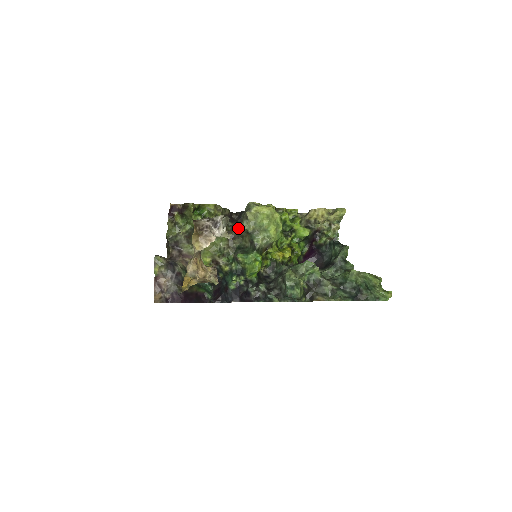
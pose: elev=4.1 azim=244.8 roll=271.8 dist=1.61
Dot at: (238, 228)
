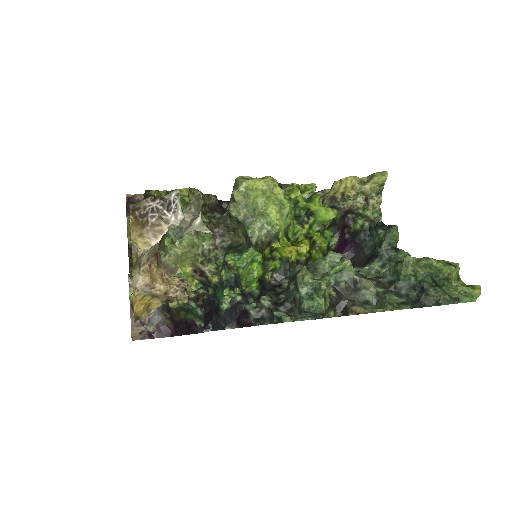
Dot at: (226, 218)
